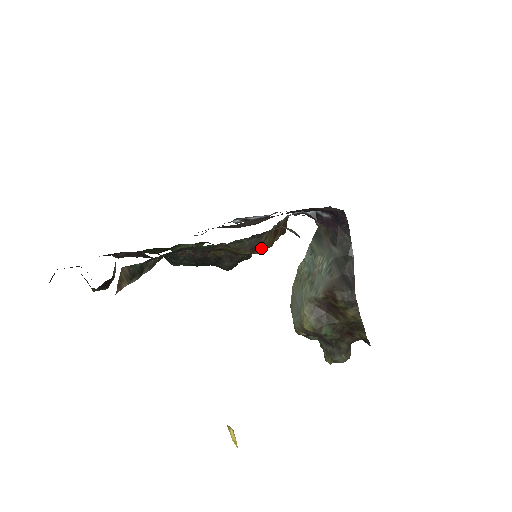
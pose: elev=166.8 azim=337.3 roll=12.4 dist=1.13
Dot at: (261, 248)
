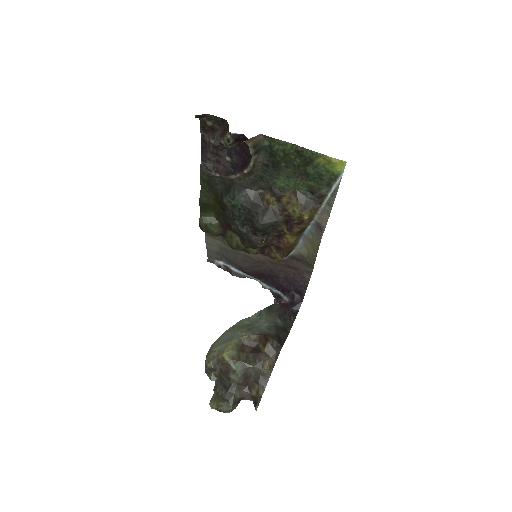
Dot at: (308, 212)
